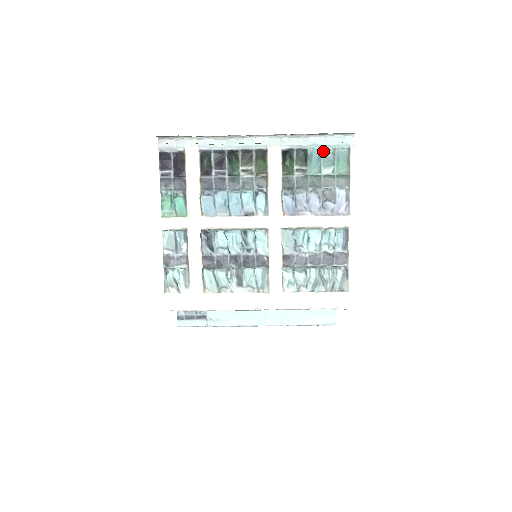
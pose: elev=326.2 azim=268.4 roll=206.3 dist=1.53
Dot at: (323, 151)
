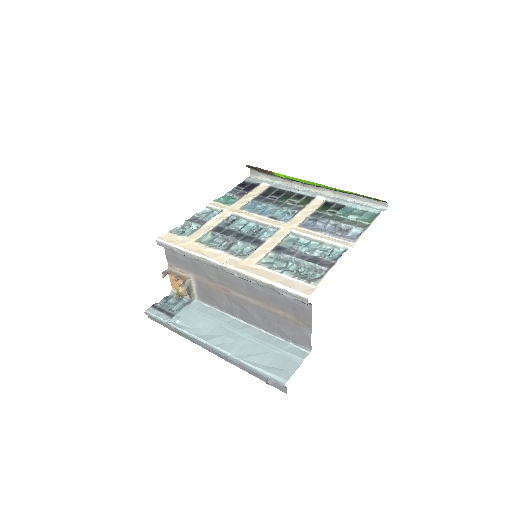
Dot at: (357, 209)
